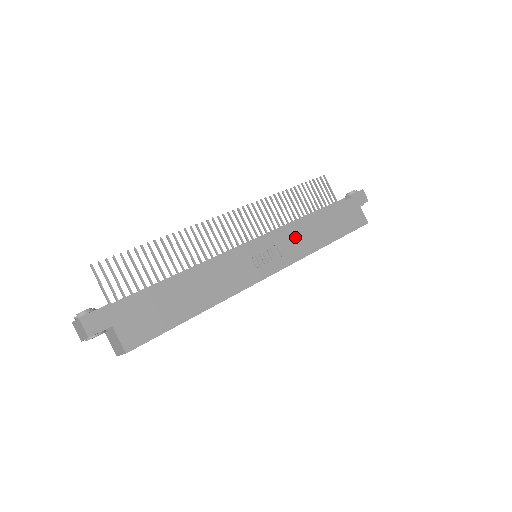
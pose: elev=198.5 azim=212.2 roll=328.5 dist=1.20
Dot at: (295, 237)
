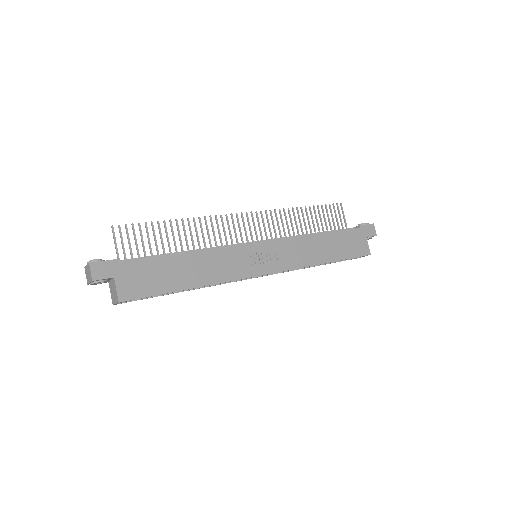
Dot at: (295, 248)
